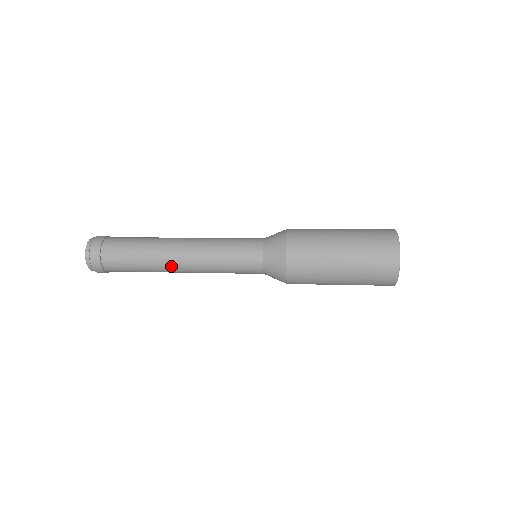
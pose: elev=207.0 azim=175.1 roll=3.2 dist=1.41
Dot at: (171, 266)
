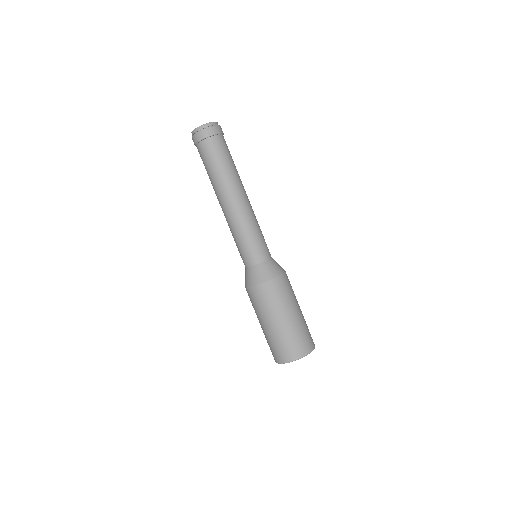
Dot at: (228, 194)
